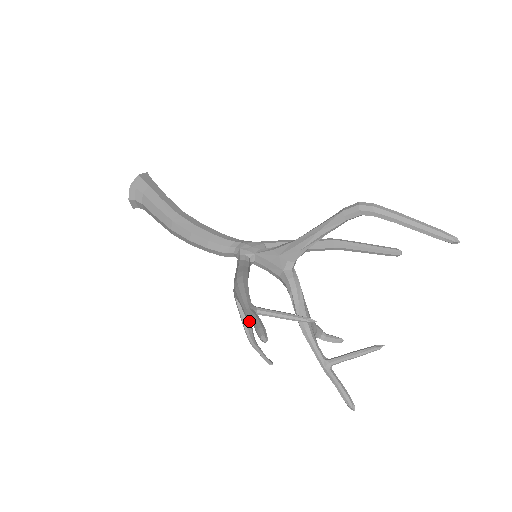
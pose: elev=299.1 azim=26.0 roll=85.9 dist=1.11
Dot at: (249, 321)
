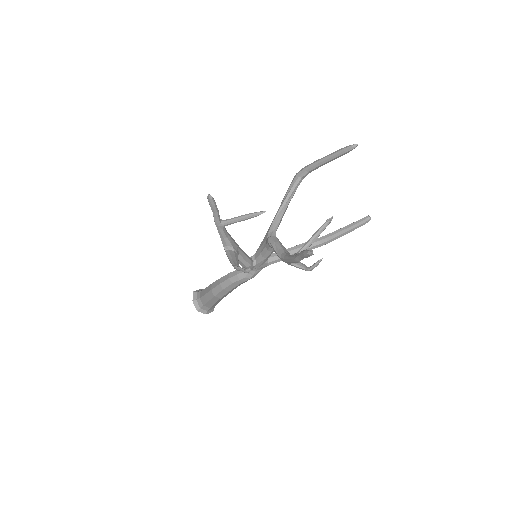
Dot at: (236, 260)
